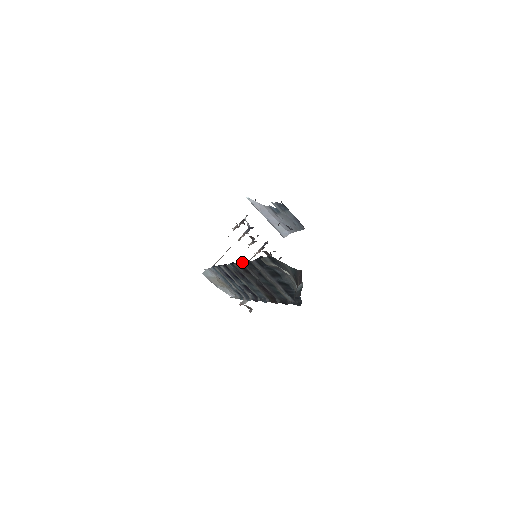
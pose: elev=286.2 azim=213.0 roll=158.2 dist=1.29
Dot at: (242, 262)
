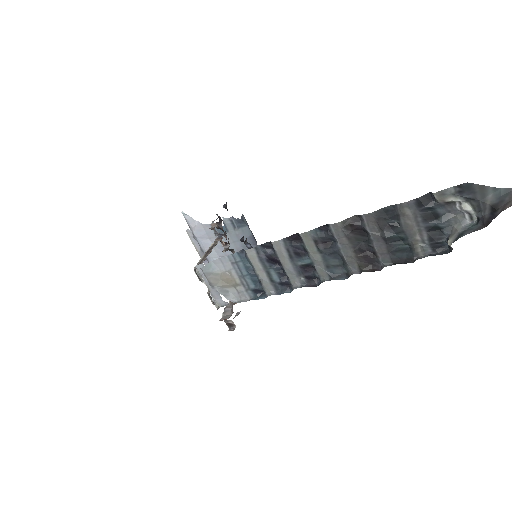
Dot at: (358, 217)
